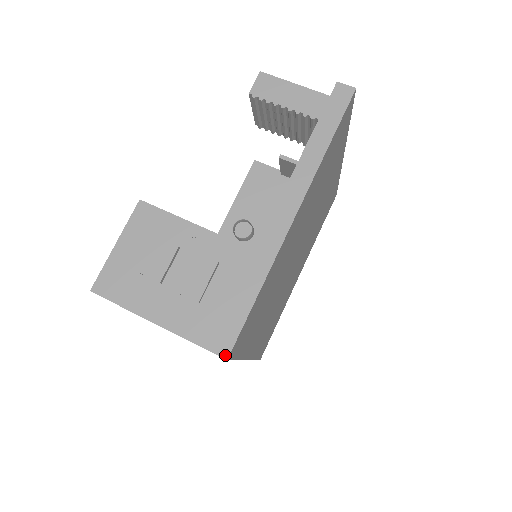
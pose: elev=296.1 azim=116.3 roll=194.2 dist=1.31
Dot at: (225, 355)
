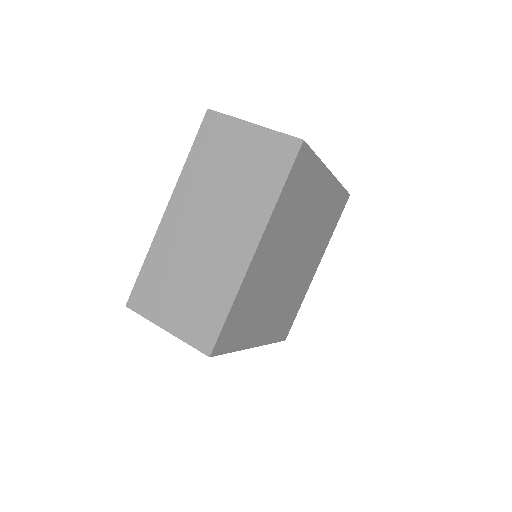
Dot at: (302, 140)
